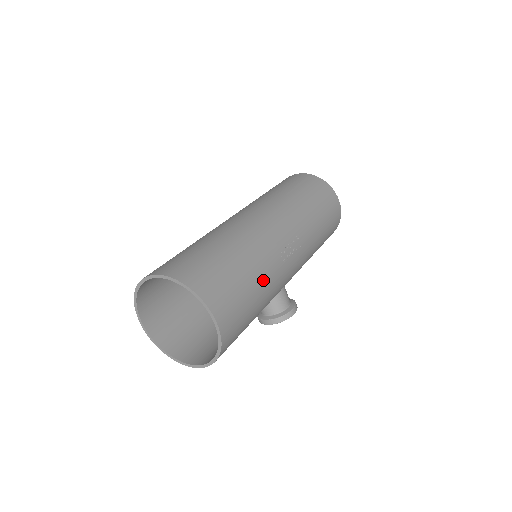
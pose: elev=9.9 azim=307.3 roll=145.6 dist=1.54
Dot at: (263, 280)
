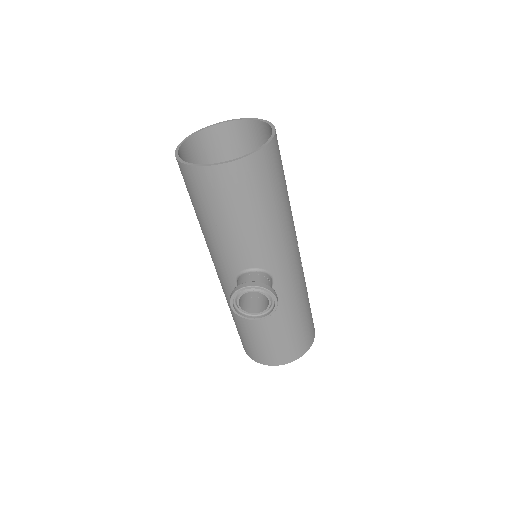
Dot at: (289, 202)
